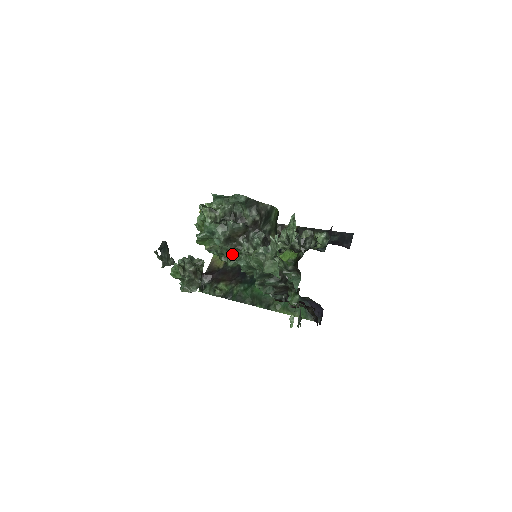
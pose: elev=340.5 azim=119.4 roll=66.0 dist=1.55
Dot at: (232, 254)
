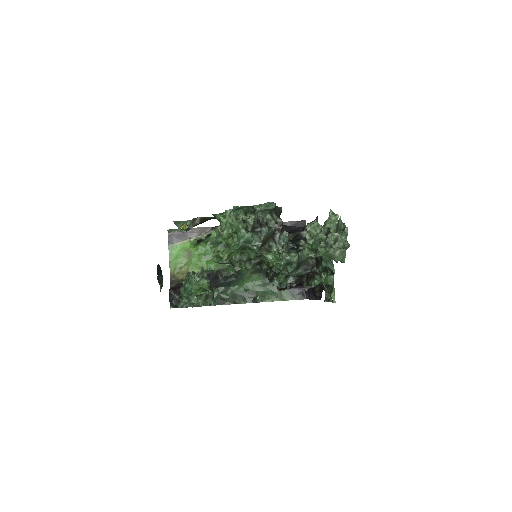
Dot at: (267, 256)
